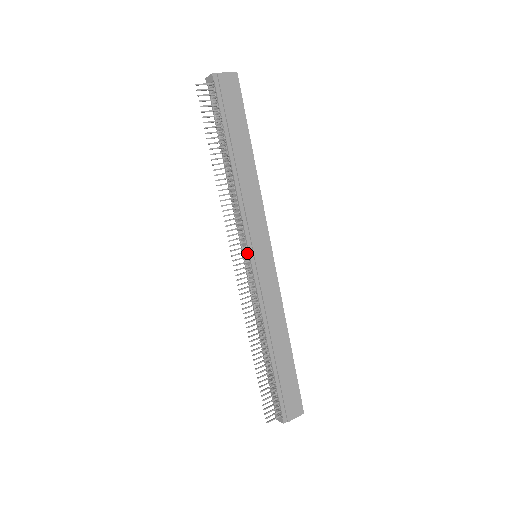
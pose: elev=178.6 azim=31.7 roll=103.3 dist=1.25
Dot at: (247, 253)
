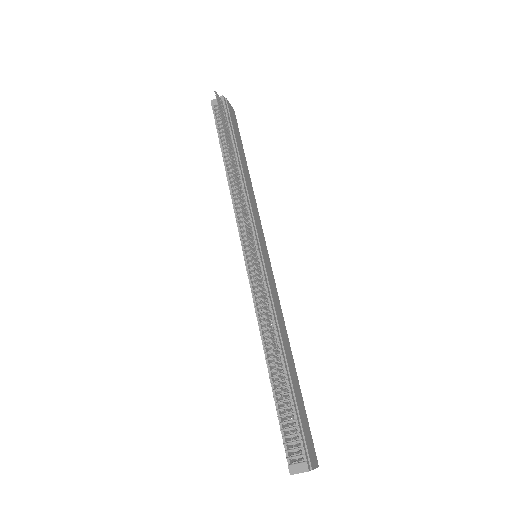
Dot at: (254, 245)
